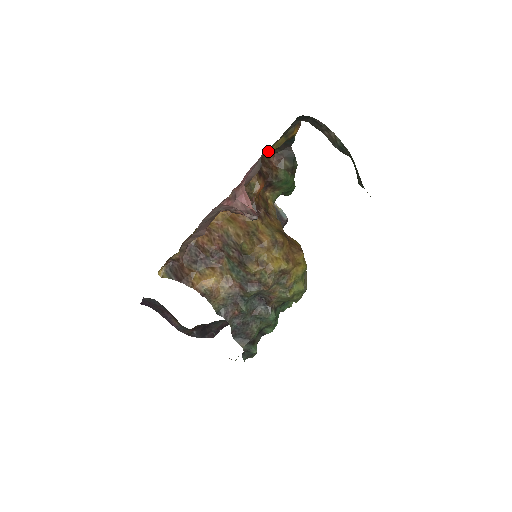
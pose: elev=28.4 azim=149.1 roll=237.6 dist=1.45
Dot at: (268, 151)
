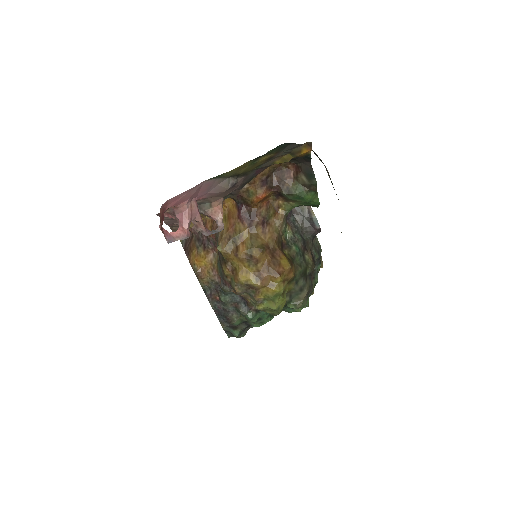
Dot at: (263, 166)
